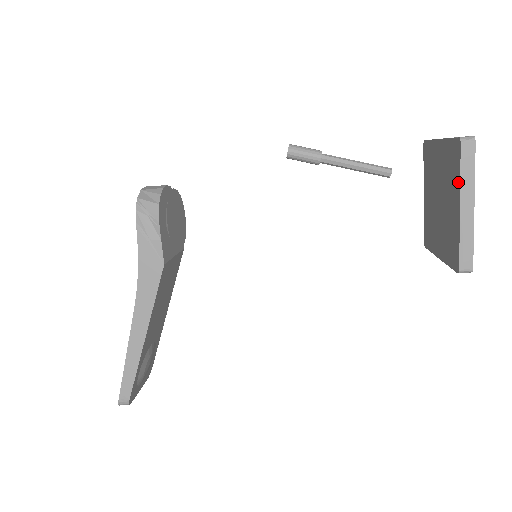
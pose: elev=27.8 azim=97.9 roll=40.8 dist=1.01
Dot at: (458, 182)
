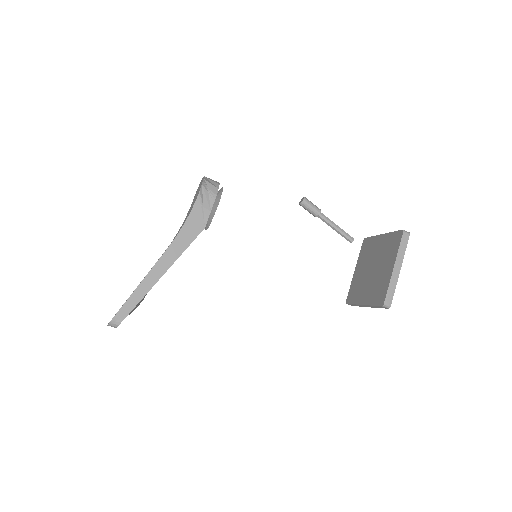
Dot at: (396, 253)
